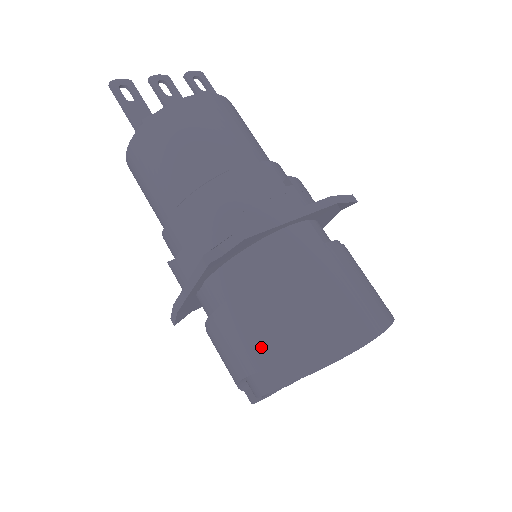
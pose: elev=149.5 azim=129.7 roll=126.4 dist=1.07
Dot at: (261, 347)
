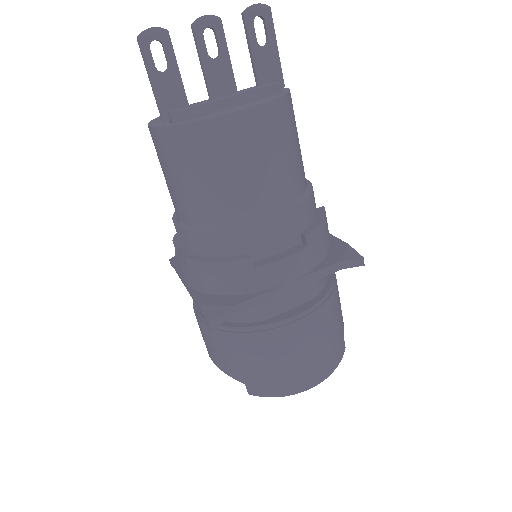
Dot at: (227, 364)
